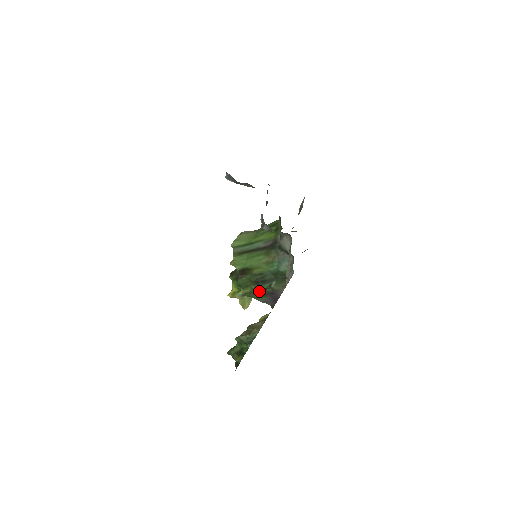
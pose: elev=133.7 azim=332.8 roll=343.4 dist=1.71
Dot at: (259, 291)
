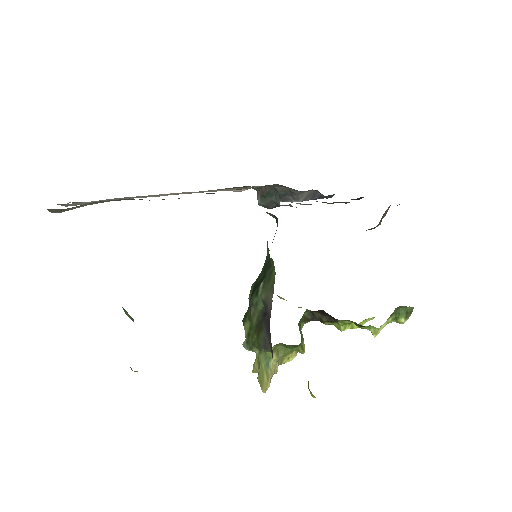
Dot at: (255, 318)
